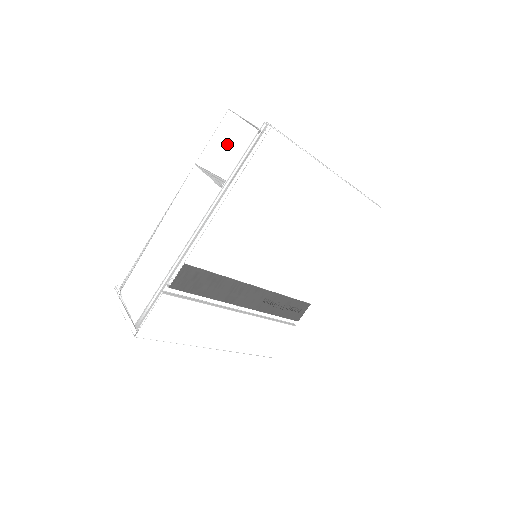
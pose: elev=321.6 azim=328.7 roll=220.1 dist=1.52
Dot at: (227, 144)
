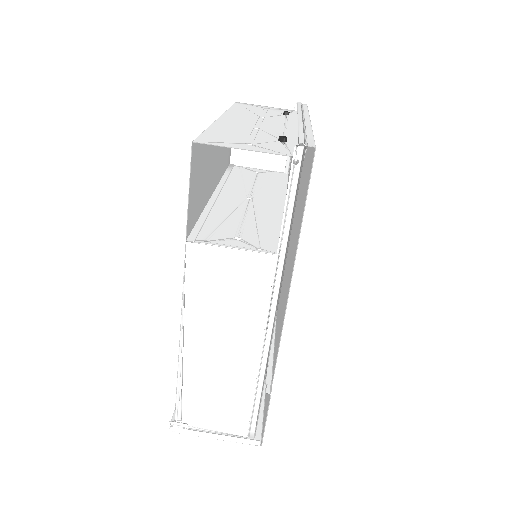
Dot at: (195, 181)
